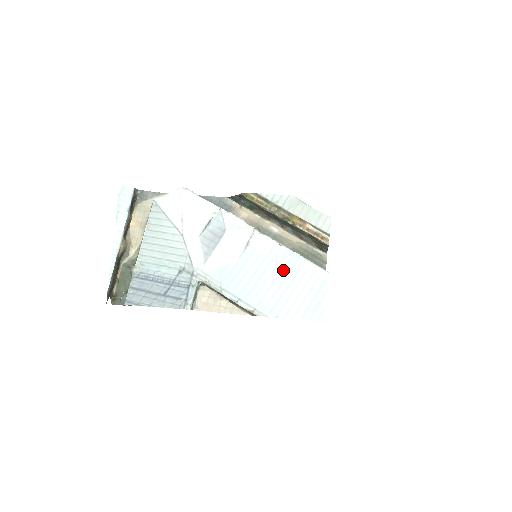
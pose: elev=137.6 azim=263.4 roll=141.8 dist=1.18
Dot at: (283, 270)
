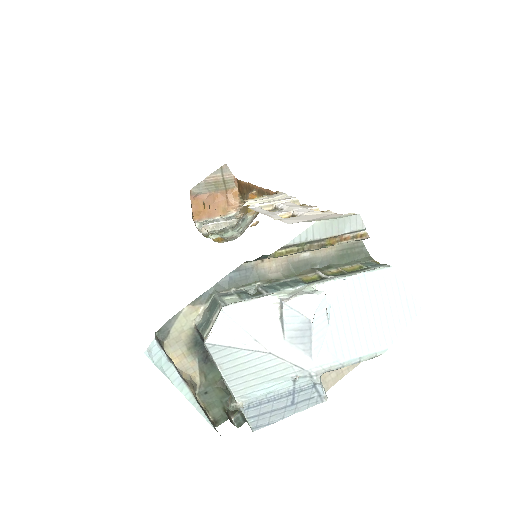
Dot at: (364, 300)
